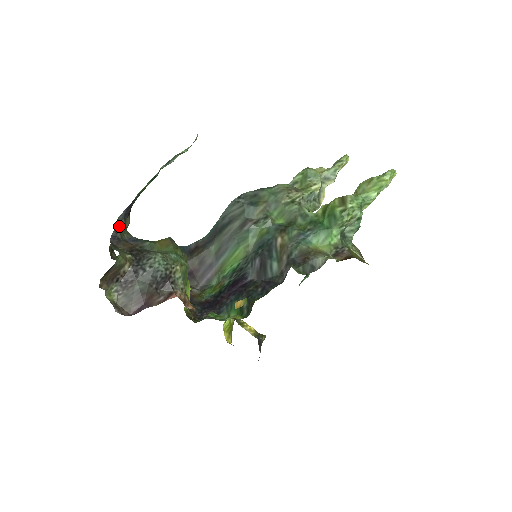
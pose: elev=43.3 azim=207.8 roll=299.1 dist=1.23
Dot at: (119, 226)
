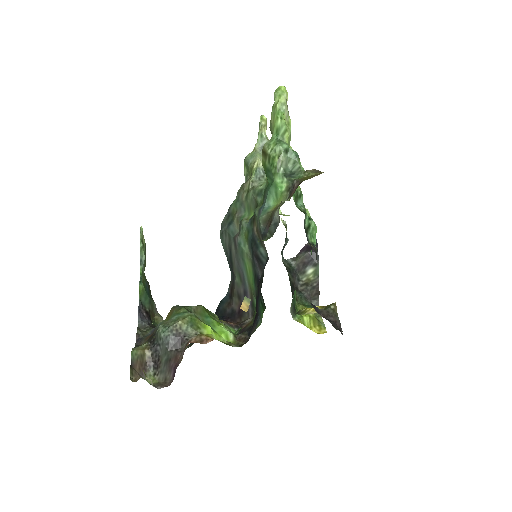
Dot at: (143, 329)
